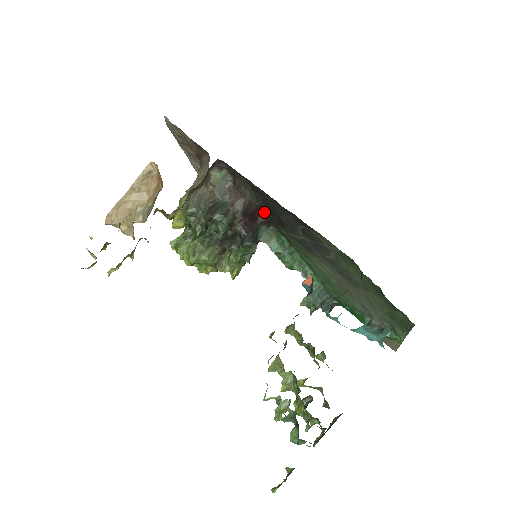
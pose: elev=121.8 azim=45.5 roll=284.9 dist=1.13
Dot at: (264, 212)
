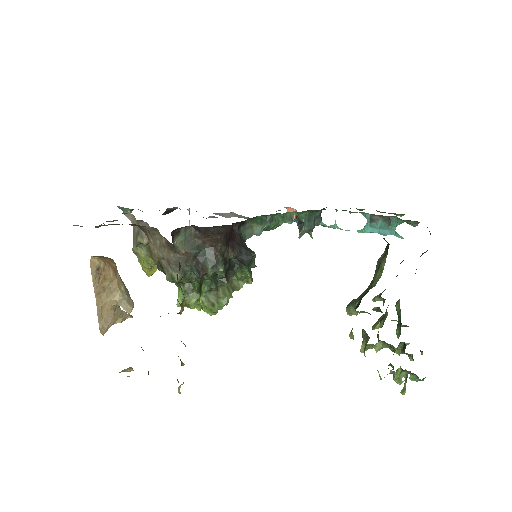
Dot at: (237, 222)
